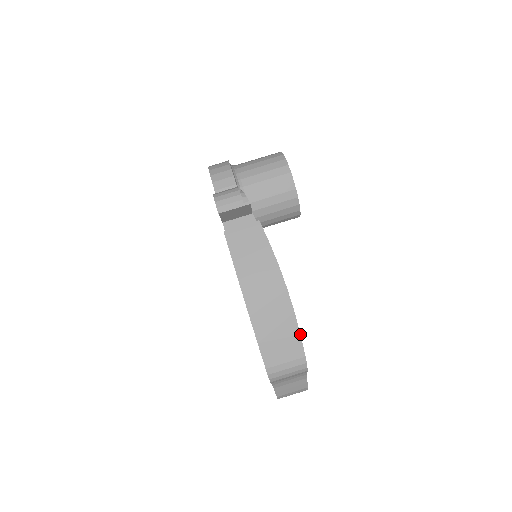
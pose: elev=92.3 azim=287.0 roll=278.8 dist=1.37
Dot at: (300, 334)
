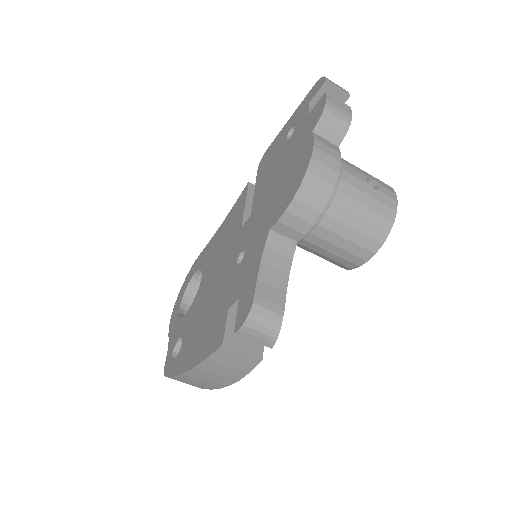
Dot at: (210, 389)
